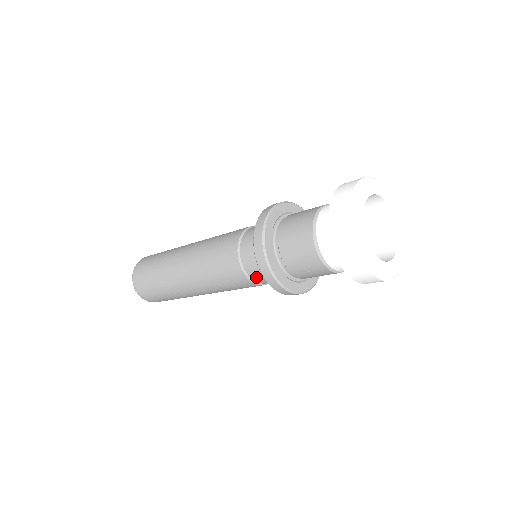
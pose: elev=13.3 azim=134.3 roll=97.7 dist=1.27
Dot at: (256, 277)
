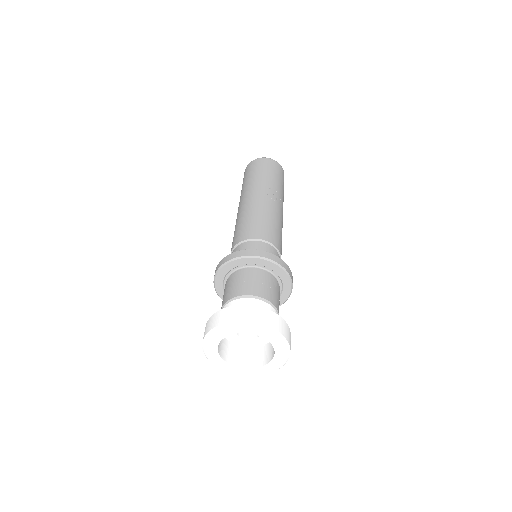
Dot at: occluded
